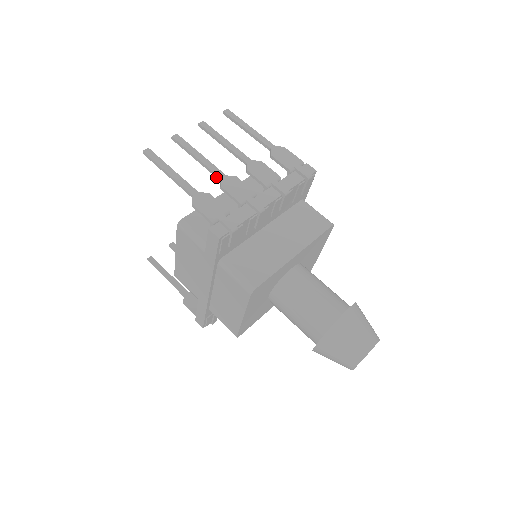
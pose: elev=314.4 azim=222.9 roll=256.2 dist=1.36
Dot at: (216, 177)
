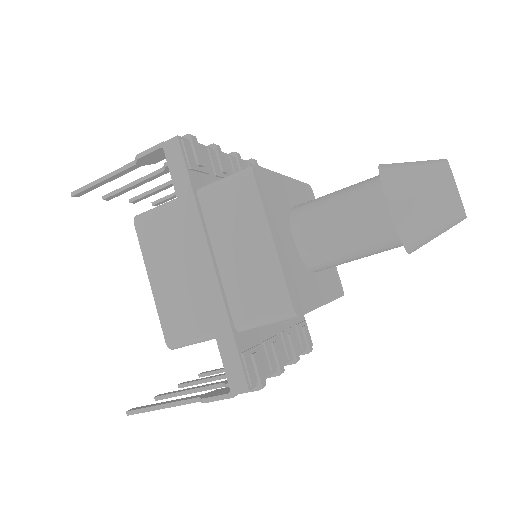
Dot at: (158, 173)
